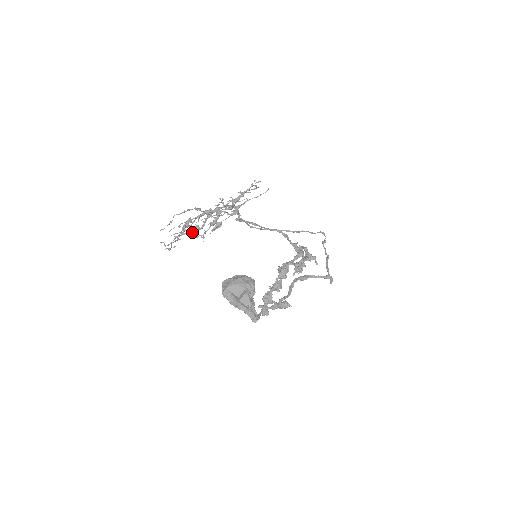
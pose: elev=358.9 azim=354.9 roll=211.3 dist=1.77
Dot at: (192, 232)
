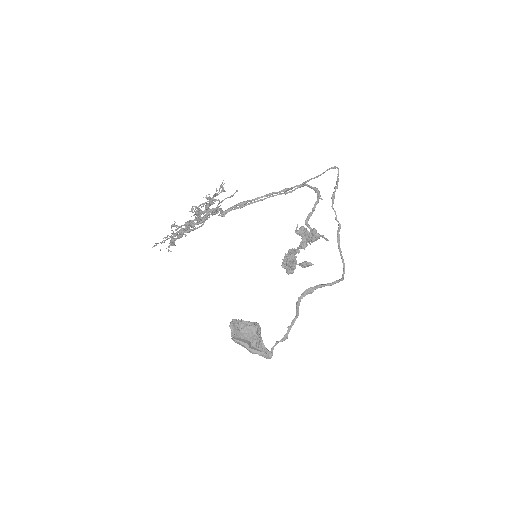
Dot at: occluded
